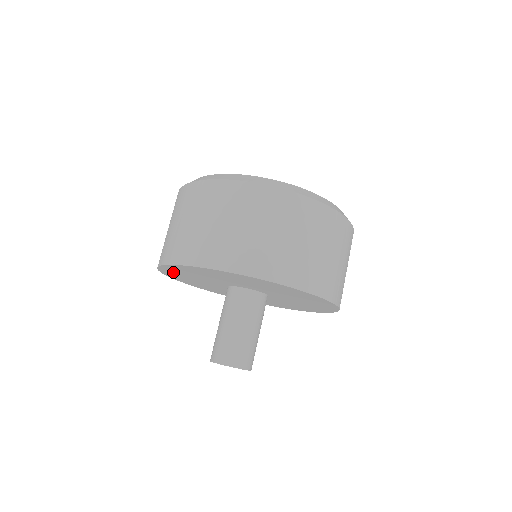
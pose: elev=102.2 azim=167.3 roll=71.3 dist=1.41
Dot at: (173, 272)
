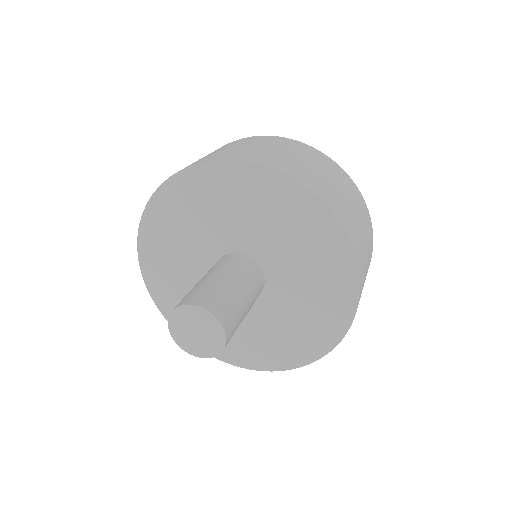
Dot at: (154, 251)
